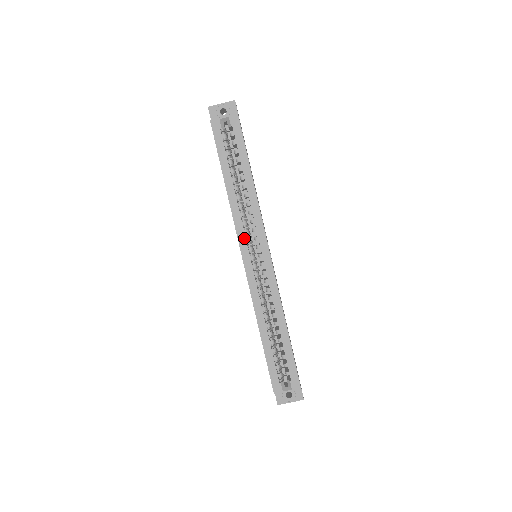
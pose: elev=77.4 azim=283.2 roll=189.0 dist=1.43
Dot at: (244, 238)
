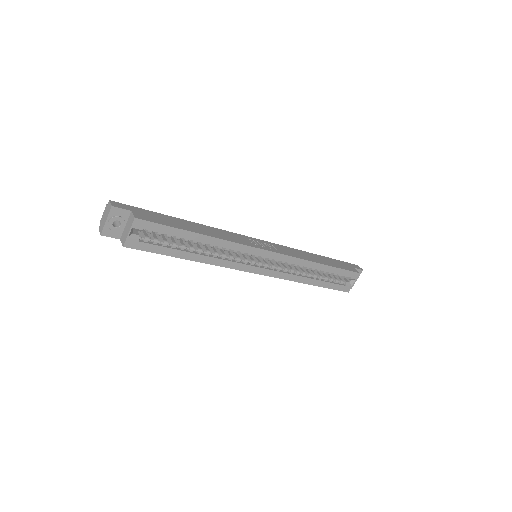
Dot at: (242, 265)
